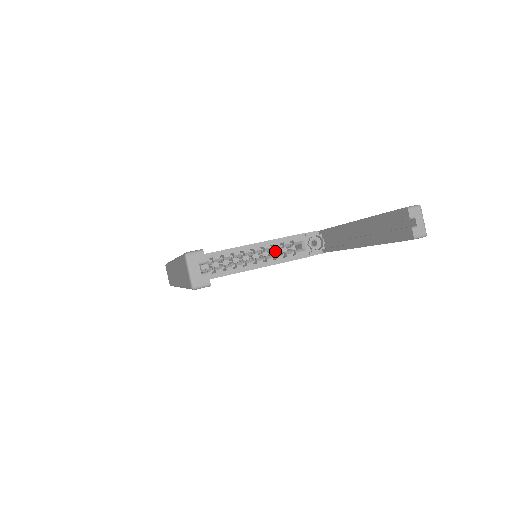
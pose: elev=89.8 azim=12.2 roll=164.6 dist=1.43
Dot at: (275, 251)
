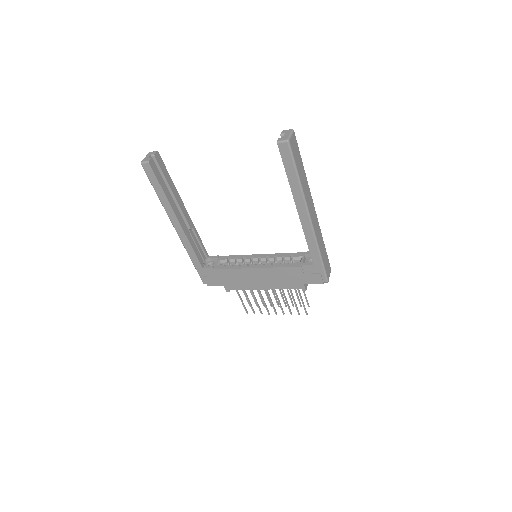
Dot at: occluded
